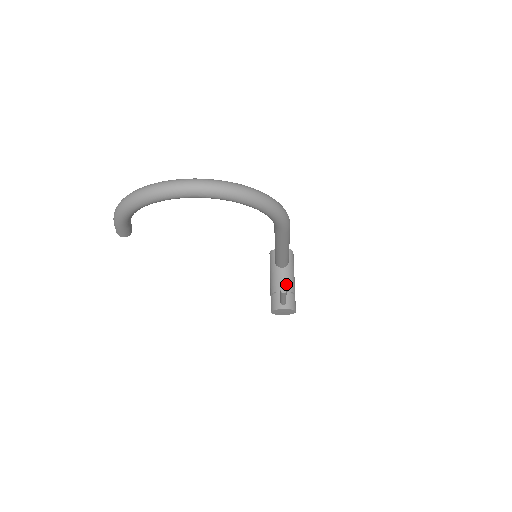
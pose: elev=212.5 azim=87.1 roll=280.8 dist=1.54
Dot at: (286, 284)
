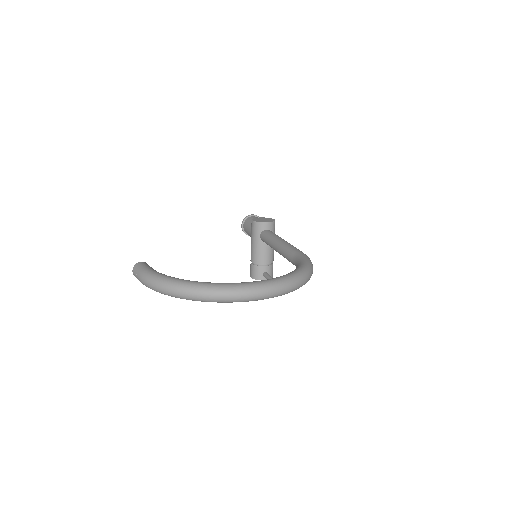
Dot at: (269, 258)
